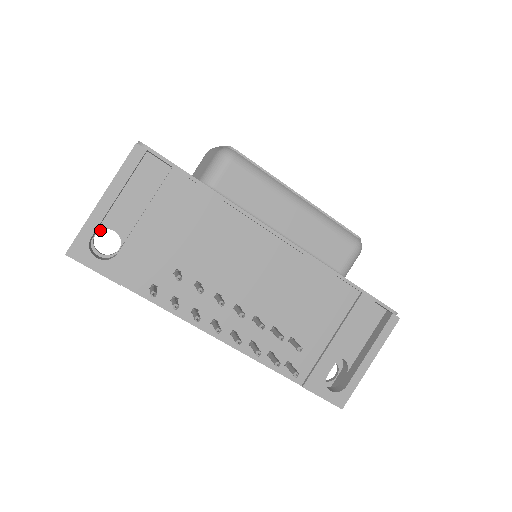
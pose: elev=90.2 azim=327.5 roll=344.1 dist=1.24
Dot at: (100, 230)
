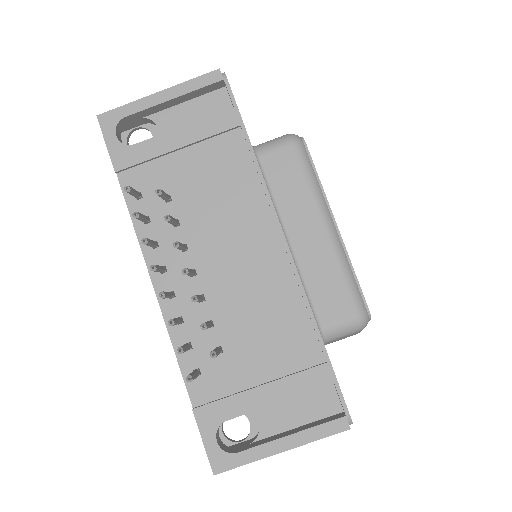
Dot at: (143, 127)
